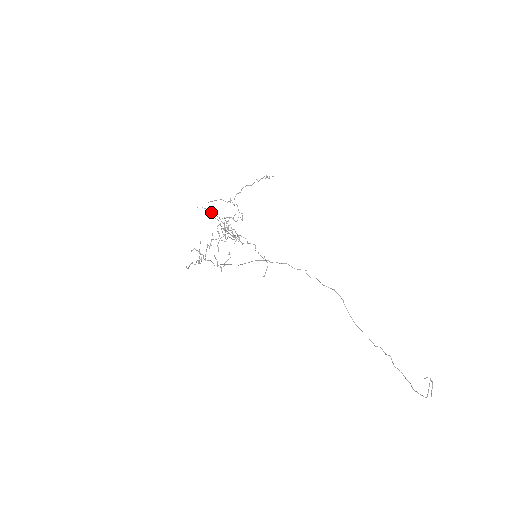
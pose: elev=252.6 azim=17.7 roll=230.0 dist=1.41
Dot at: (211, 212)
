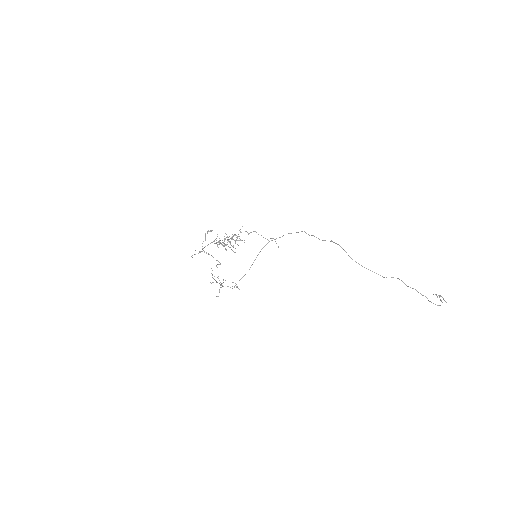
Dot at: occluded
